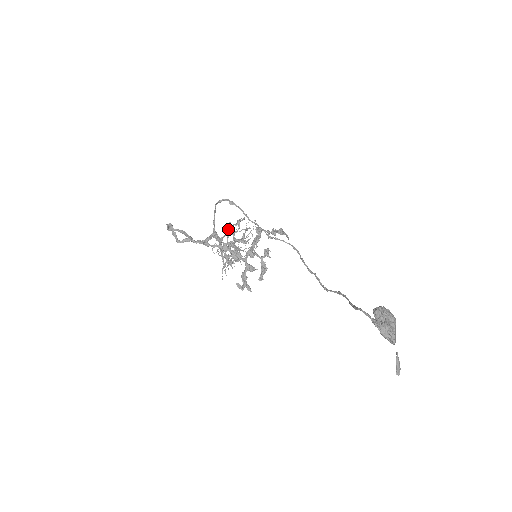
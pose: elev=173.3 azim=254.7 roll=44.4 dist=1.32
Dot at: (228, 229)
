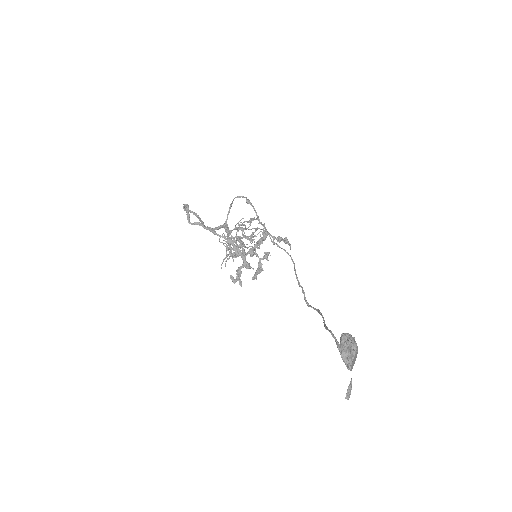
Dot at: (240, 224)
